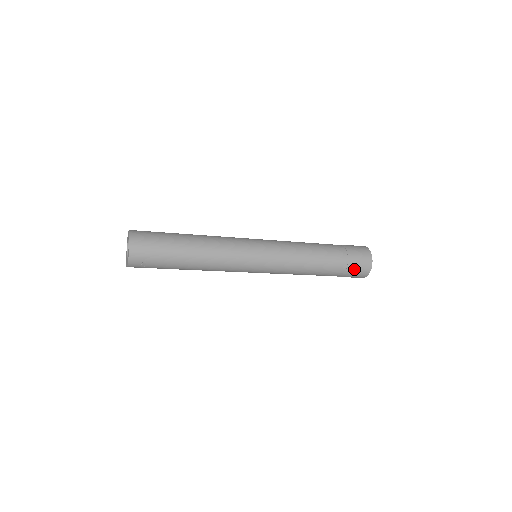
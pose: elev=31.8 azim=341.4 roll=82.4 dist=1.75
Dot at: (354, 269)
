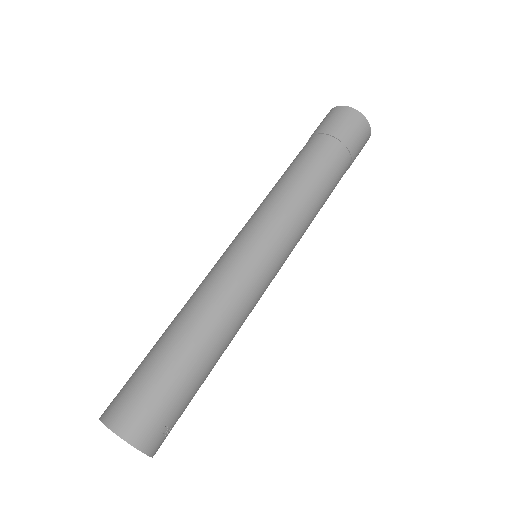
Dot at: (356, 145)
